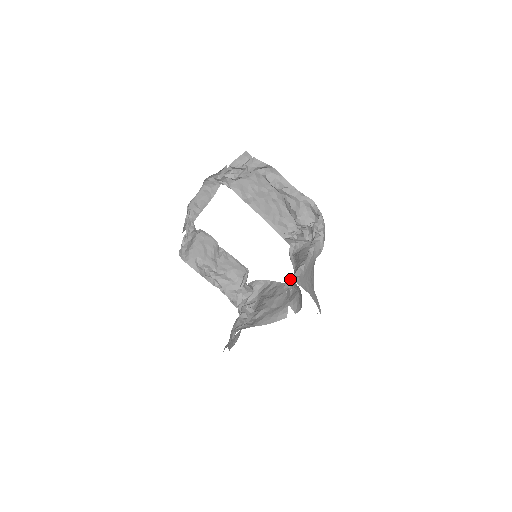
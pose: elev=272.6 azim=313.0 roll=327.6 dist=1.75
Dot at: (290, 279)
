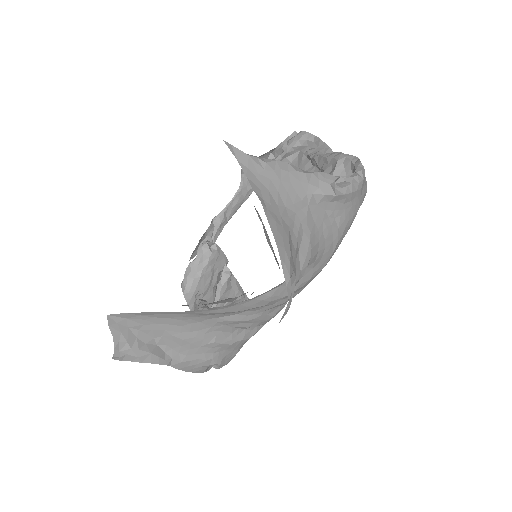
Dot at: occluded
